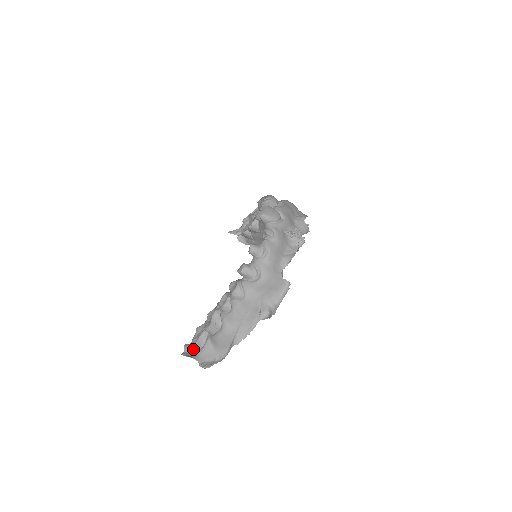
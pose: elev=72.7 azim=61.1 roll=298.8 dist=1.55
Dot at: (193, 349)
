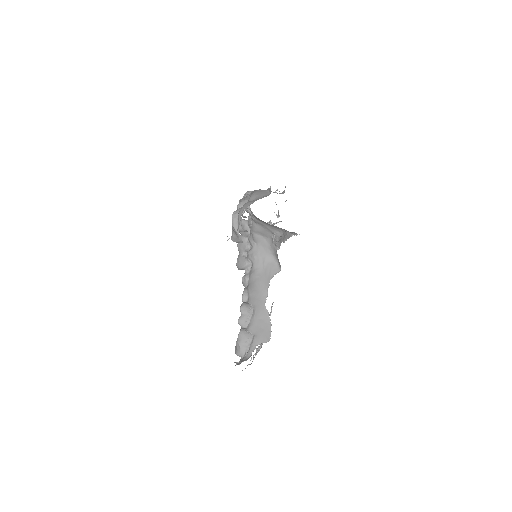
Dot at: (237, 221)
